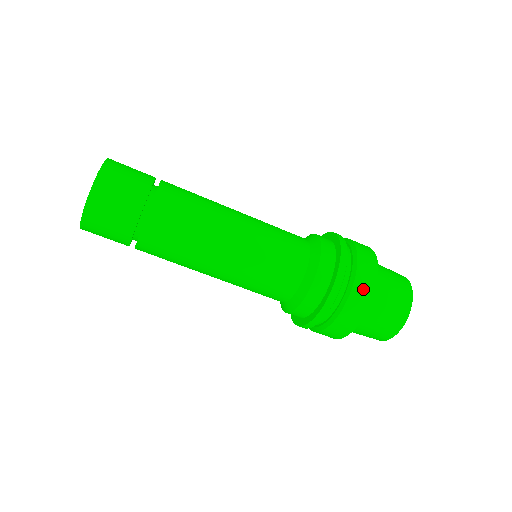
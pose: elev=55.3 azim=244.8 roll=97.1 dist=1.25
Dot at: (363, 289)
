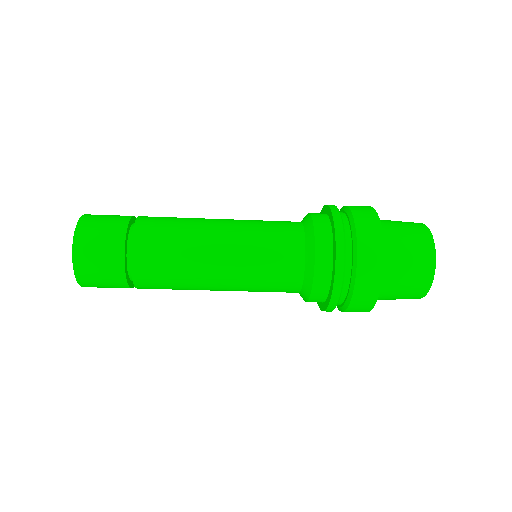
Dot at: (369, 233)
